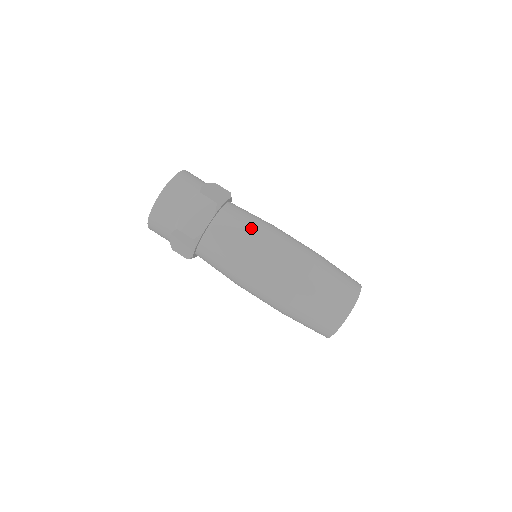
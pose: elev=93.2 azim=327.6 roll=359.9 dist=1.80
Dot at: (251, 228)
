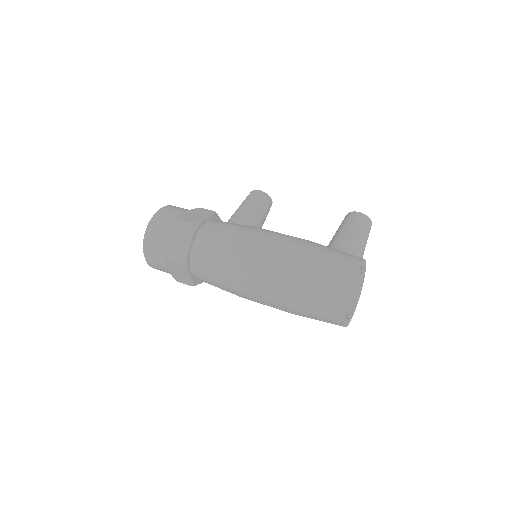
Dot at: (219, 270)
